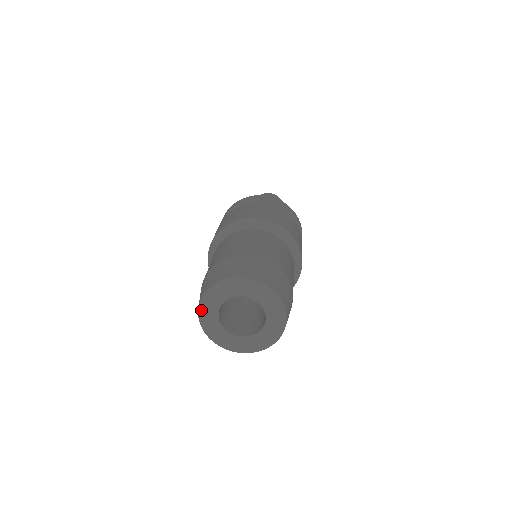
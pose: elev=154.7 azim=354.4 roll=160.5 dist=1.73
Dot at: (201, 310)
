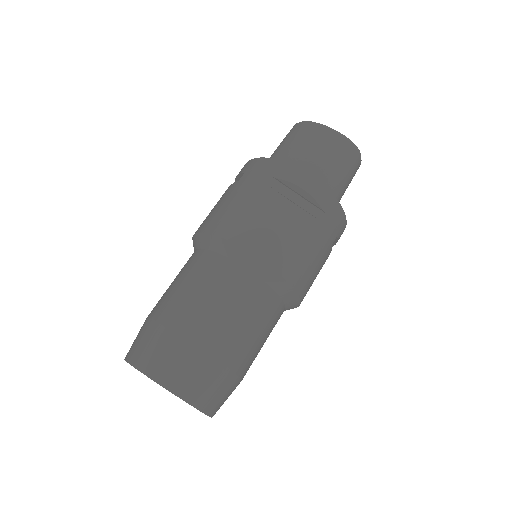
Dot at: occluded
